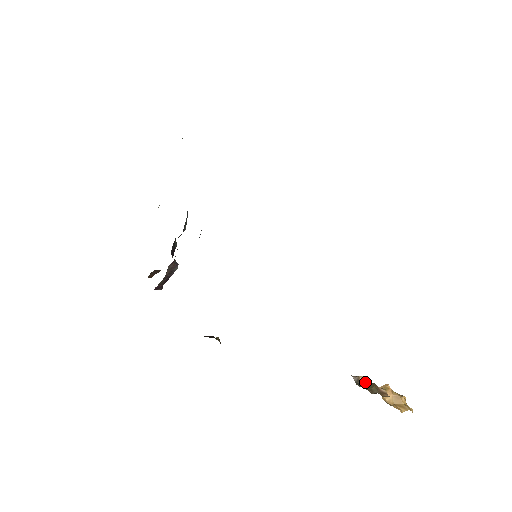
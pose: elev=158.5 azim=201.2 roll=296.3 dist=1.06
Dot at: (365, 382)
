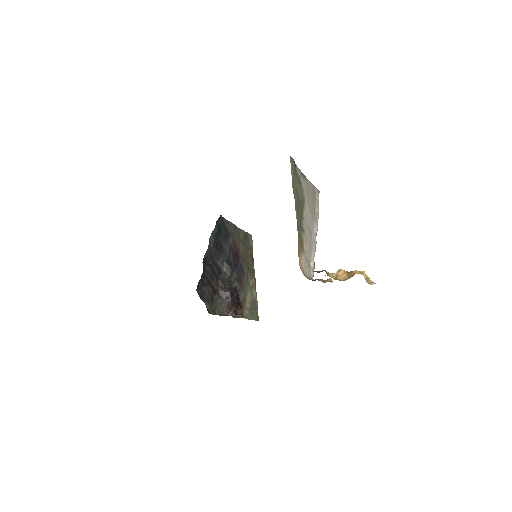
Dot at: occluded
